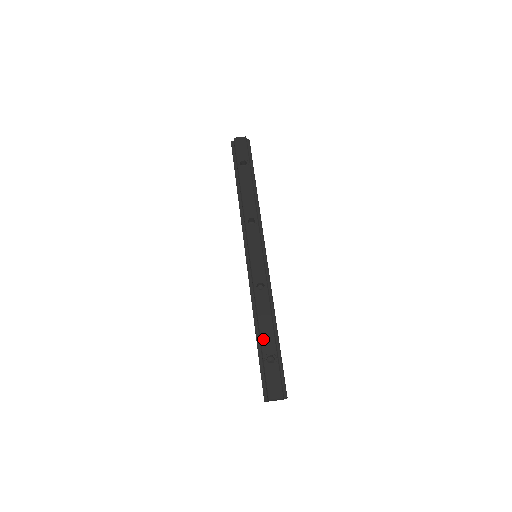
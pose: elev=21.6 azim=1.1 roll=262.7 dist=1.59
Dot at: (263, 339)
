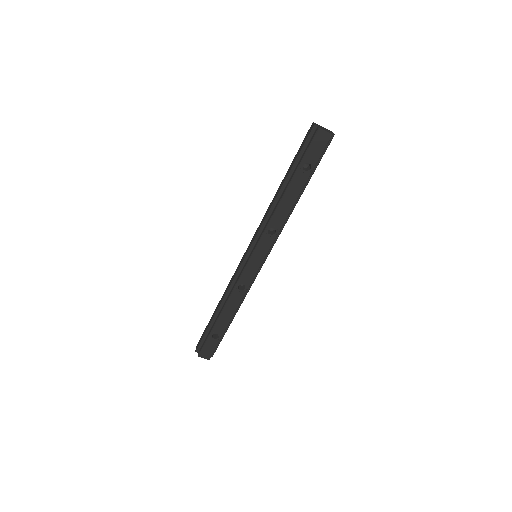
Dot at: (218, 322)
